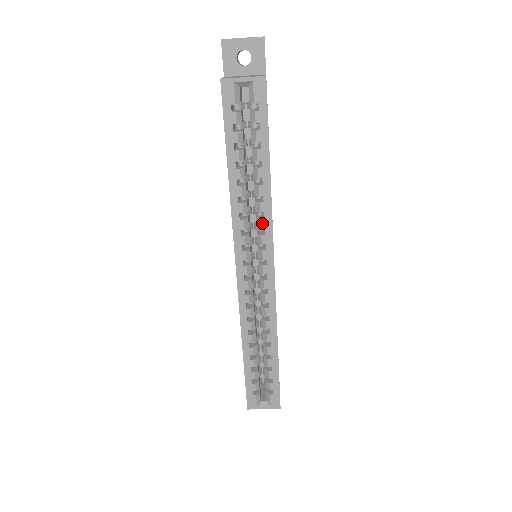
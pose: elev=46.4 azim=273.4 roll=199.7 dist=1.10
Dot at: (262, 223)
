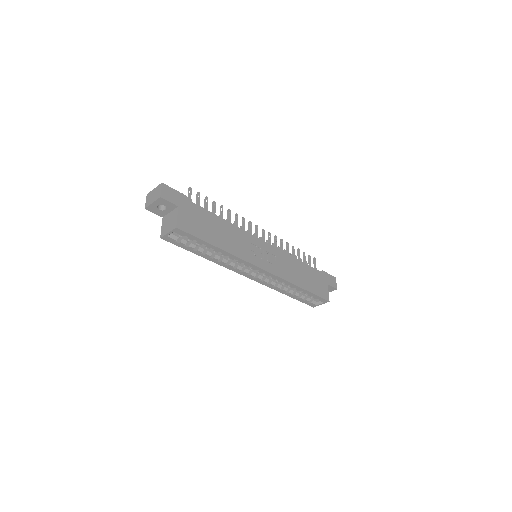
Dot at: (239, 262)
